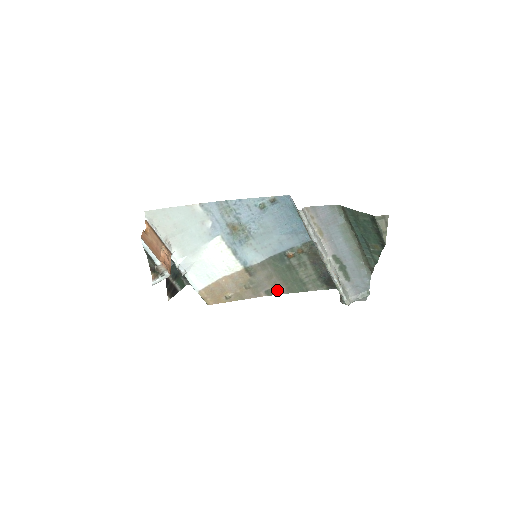
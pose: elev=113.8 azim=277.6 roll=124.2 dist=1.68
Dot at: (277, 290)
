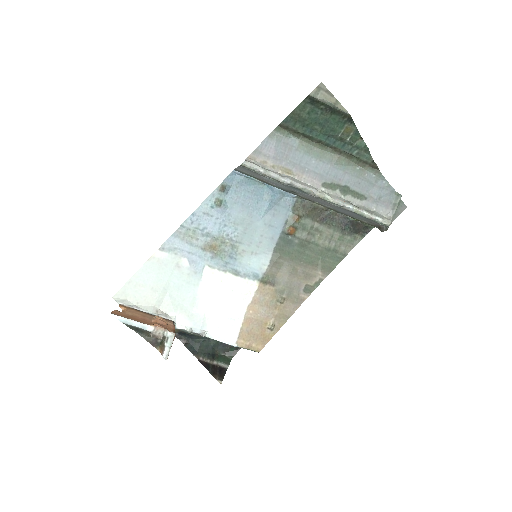
Dot at: (314, 280)
